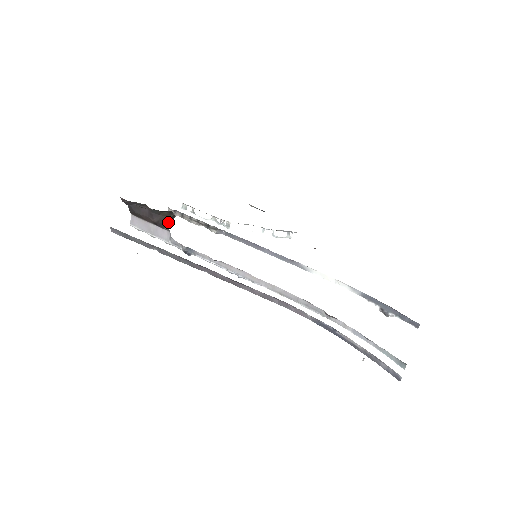
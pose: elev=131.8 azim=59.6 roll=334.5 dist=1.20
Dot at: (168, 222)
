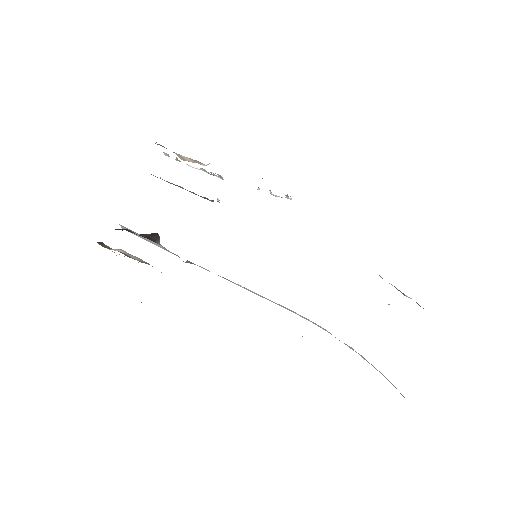
Dot at: (156, 238)
